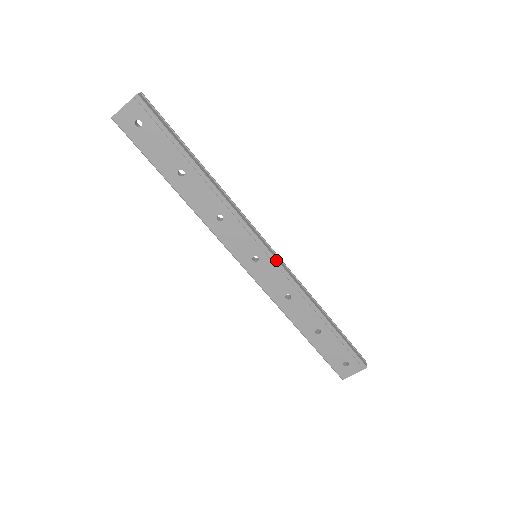
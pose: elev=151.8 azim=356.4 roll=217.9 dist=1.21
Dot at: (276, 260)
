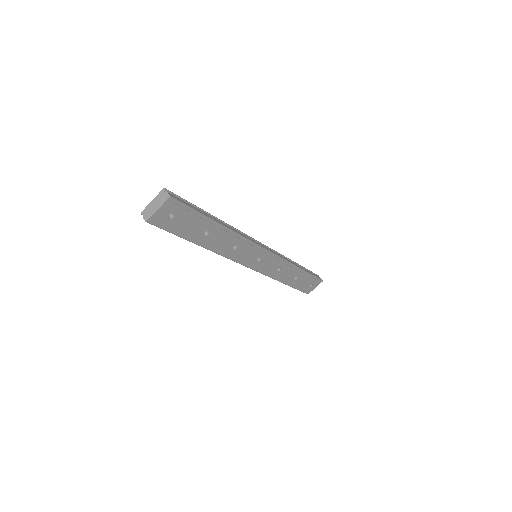
Dot at: (272, 254)
